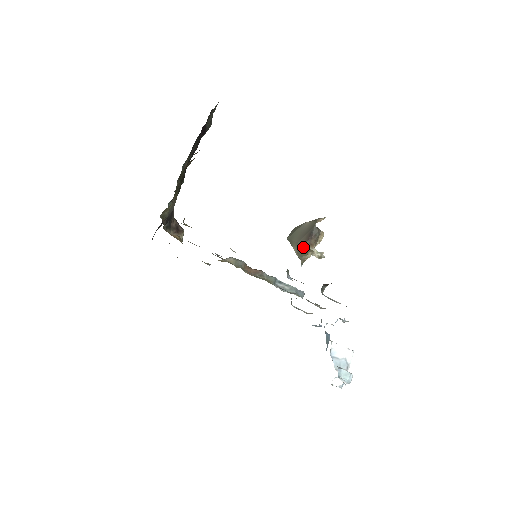
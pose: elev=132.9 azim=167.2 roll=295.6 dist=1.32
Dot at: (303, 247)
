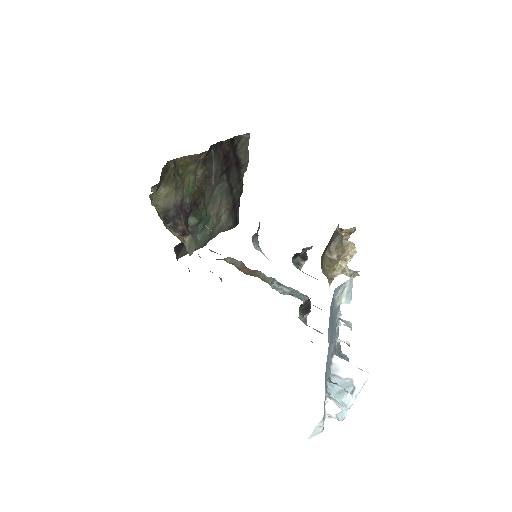
Dot at: (324, 257)
